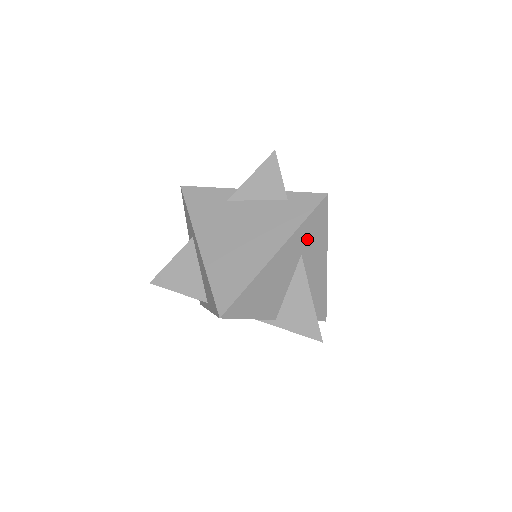
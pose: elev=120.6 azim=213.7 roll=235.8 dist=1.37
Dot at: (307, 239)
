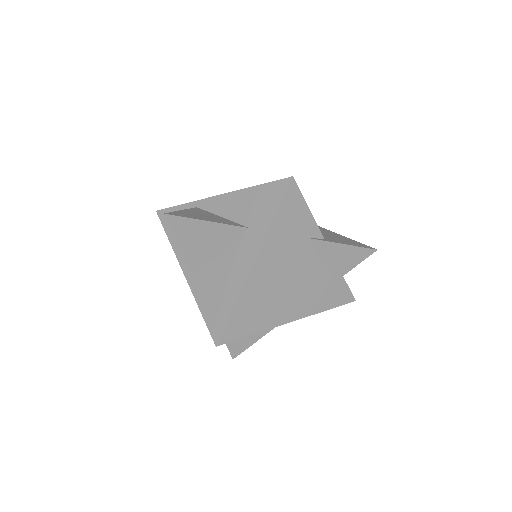
Dot at: occluded
